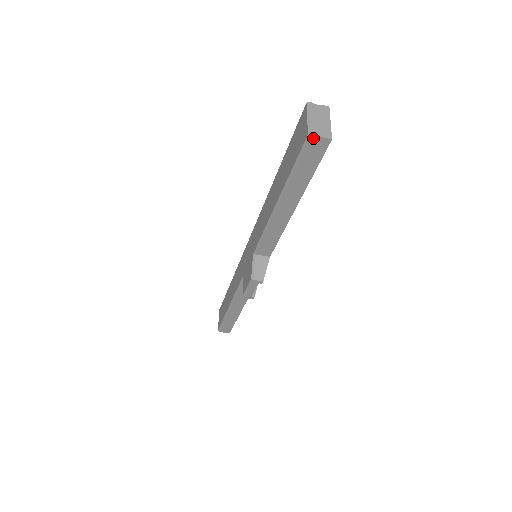
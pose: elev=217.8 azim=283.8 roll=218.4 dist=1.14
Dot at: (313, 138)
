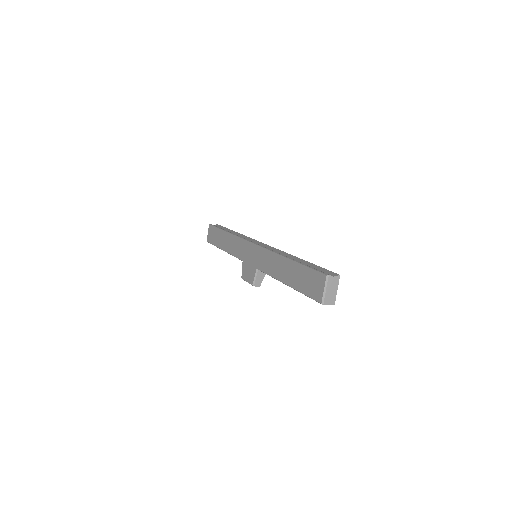
Dot at: (324, 304)
